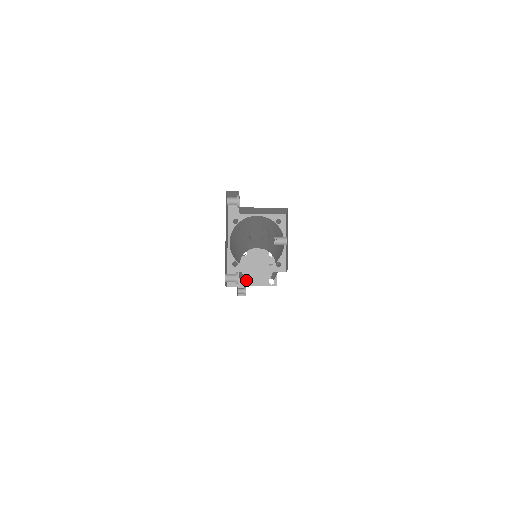
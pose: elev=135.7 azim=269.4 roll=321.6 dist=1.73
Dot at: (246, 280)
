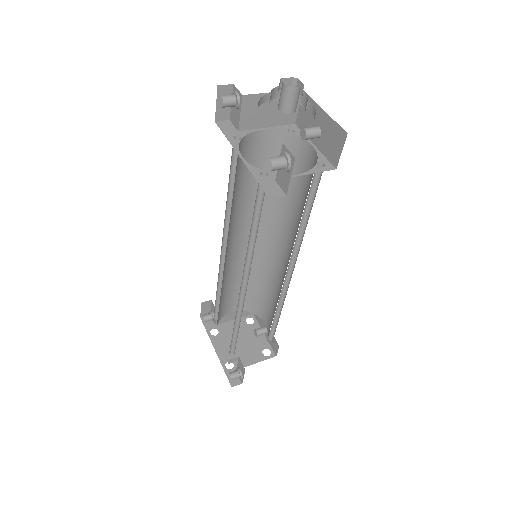
Dot at: (233, 363)
